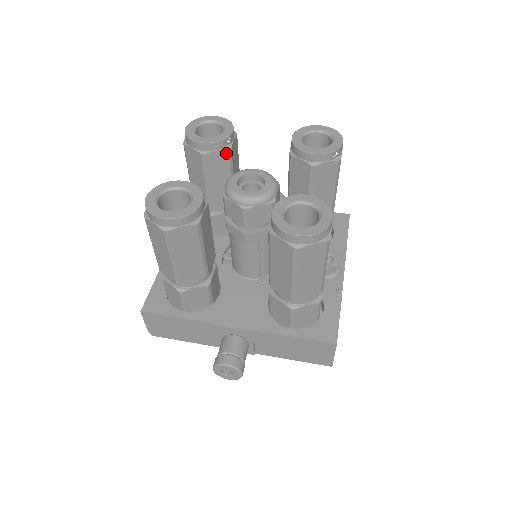
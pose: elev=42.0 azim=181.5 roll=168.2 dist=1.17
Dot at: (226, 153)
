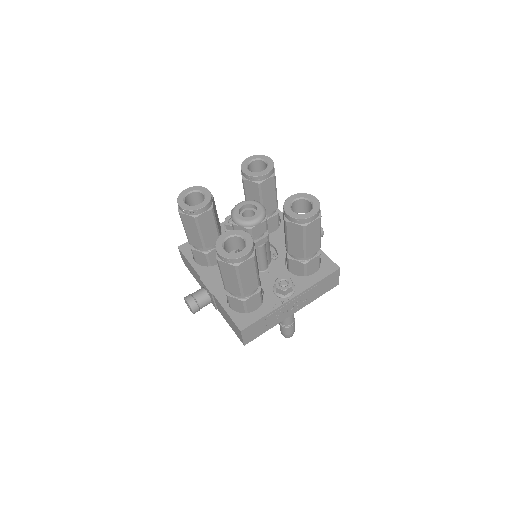
Dot at: (257, 185)
